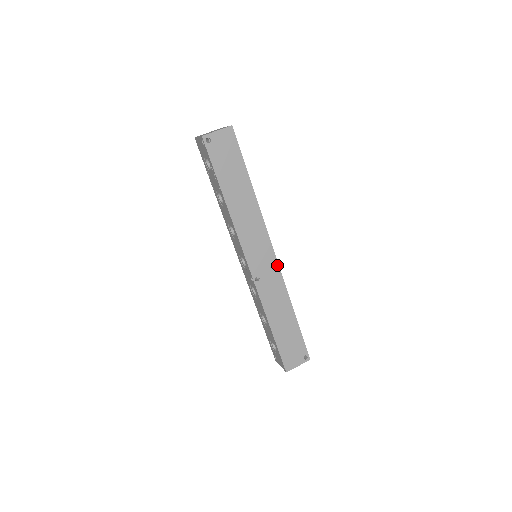
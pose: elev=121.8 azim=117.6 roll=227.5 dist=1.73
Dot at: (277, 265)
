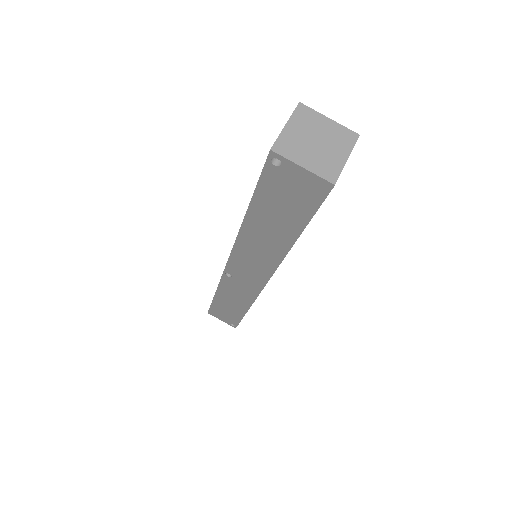
Dot at: (260, 289)
